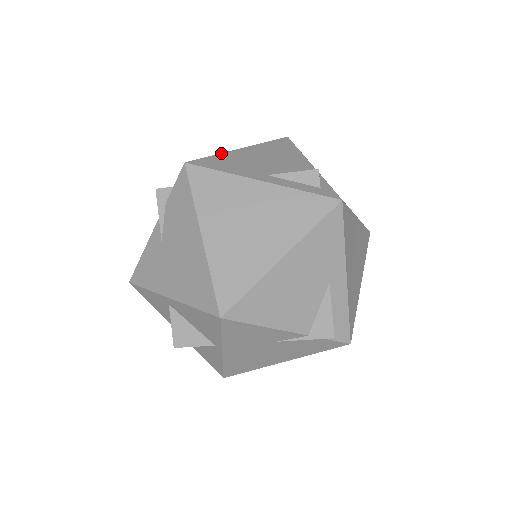
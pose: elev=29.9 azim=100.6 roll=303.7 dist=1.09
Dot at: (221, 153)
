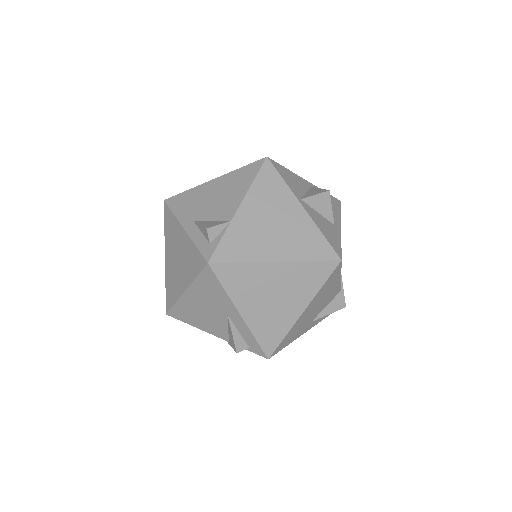
Dot at: occluded
